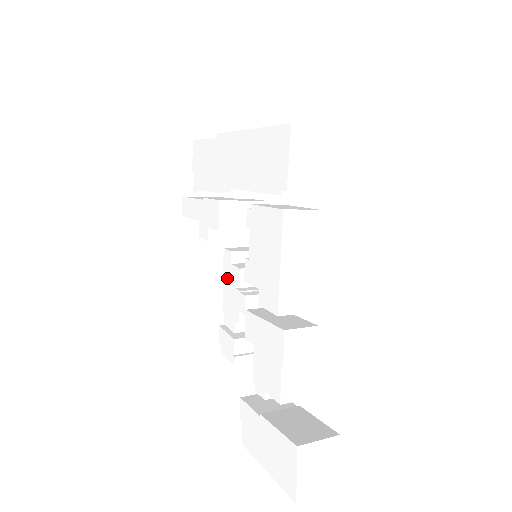
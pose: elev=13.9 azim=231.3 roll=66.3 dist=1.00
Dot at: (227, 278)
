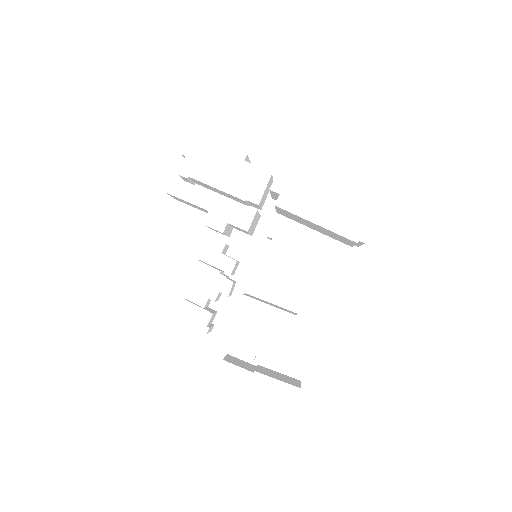
Dot at: (211, 263)
